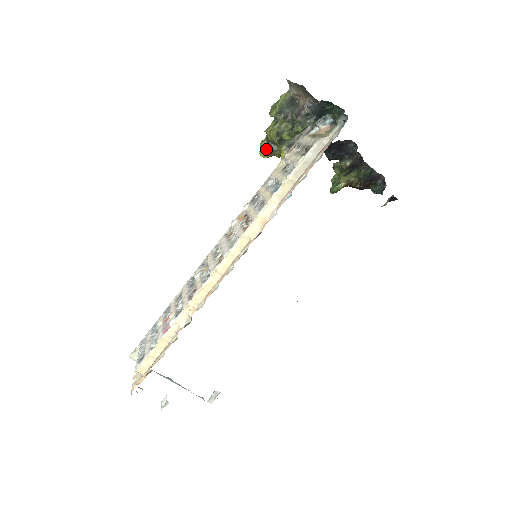
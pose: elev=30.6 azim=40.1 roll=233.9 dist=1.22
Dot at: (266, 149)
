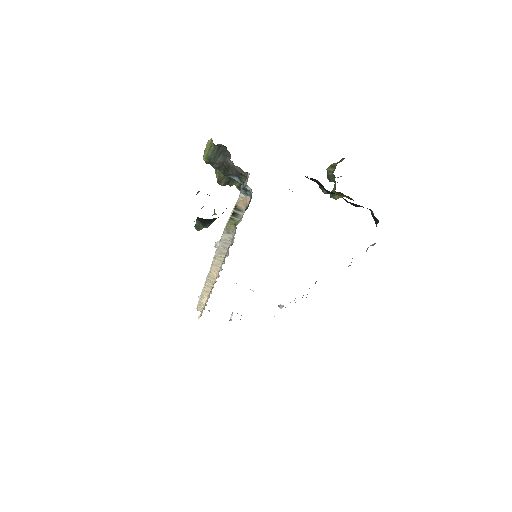
Dot at: occluded
